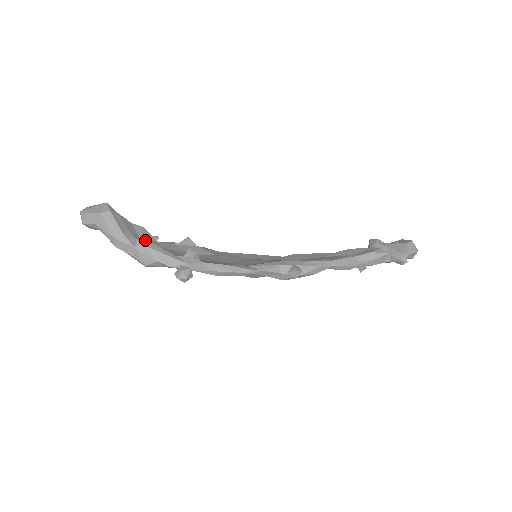
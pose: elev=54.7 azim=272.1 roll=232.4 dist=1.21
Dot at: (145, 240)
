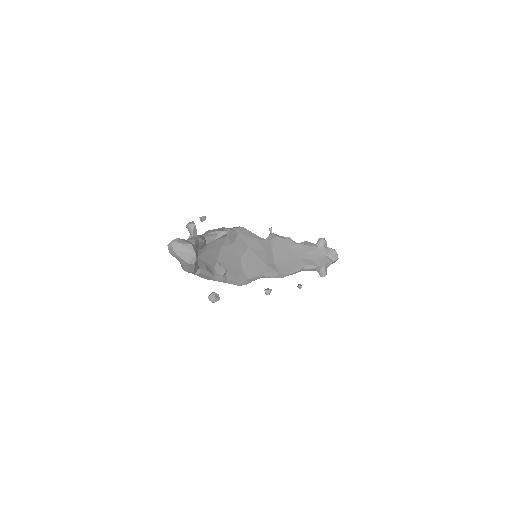
Dot at: (200, 251)
